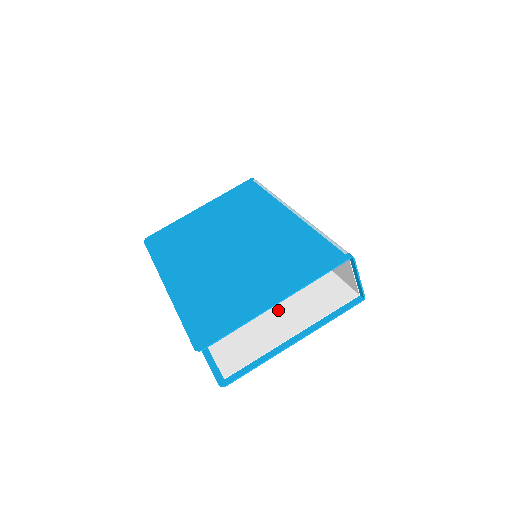
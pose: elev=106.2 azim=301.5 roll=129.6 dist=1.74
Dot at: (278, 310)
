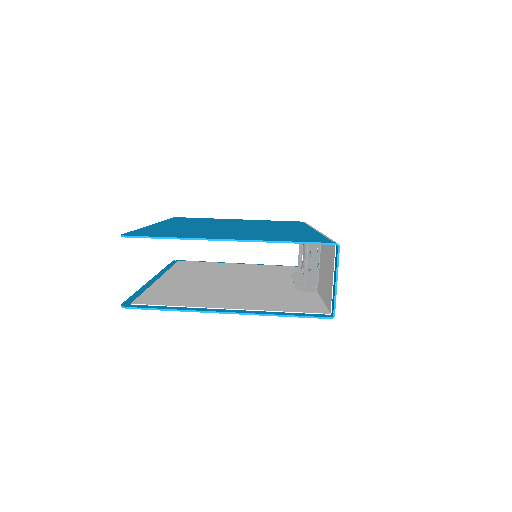
Dot at: (238, 296)
